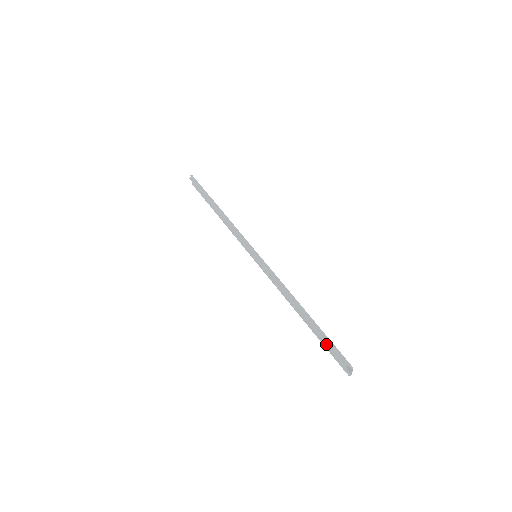
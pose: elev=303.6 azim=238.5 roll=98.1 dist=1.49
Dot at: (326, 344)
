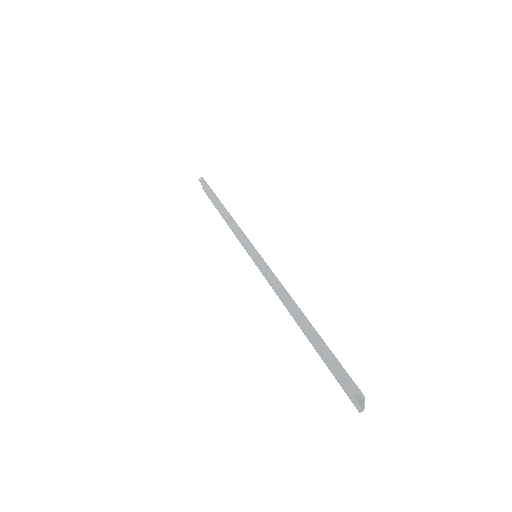
Dot at: (328, 361)
